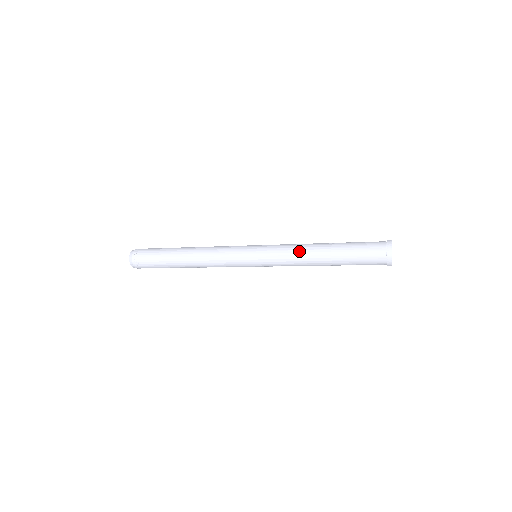
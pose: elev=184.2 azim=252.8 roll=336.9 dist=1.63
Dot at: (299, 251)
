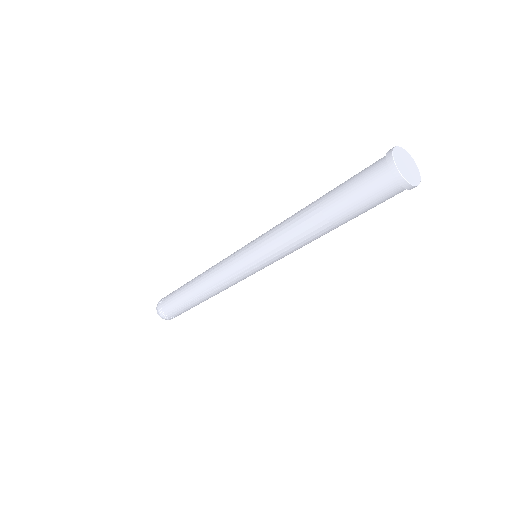
Dot at: (290, 217)
